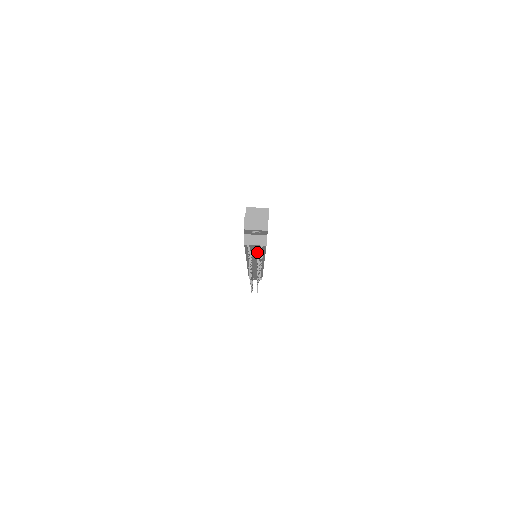
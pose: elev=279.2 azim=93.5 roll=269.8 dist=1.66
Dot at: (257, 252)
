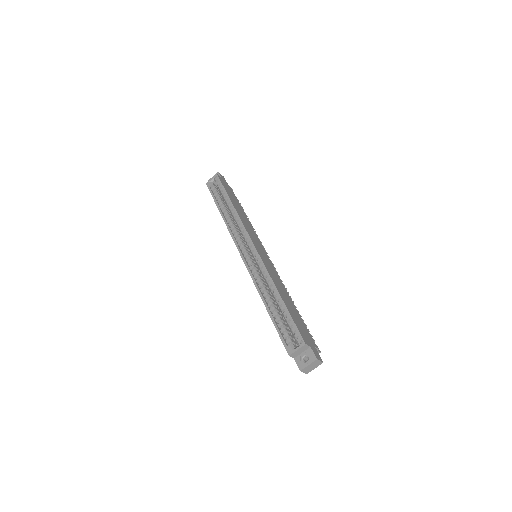
Dot at: occluded
